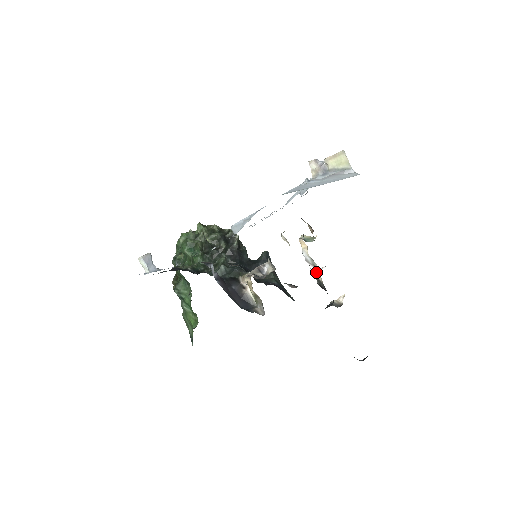
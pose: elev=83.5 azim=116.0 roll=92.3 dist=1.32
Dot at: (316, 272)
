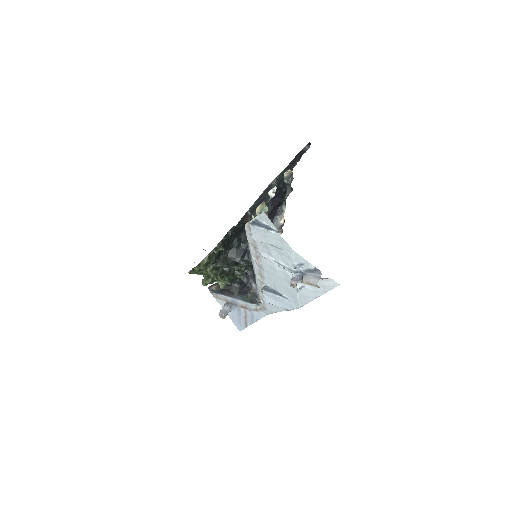
Dot at: occluded
